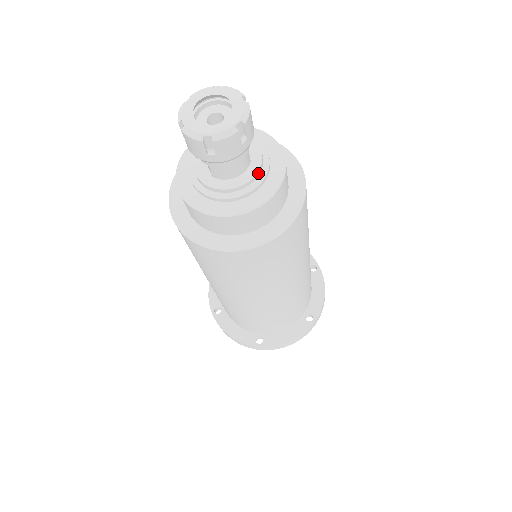
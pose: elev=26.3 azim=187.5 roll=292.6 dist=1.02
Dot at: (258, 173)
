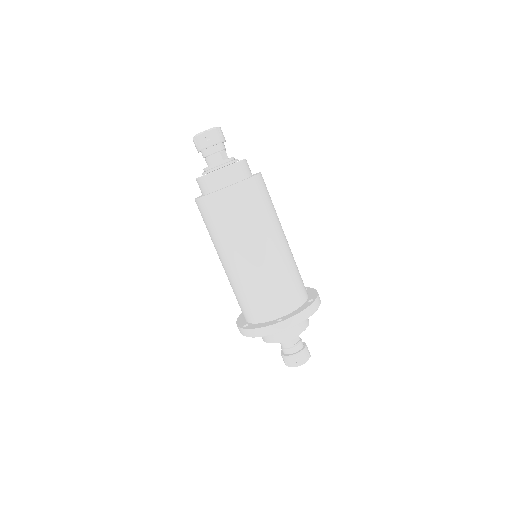
Dot at: (221, 163)
